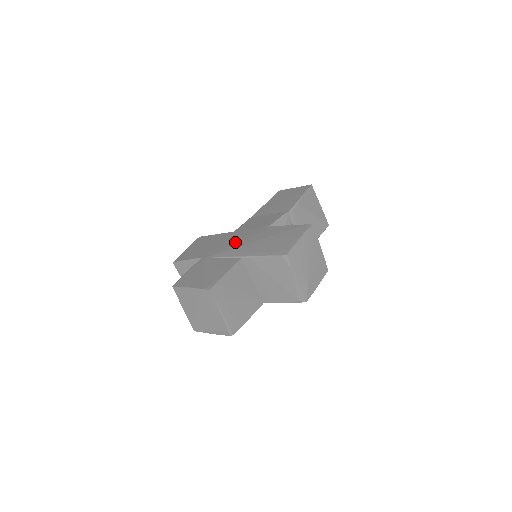
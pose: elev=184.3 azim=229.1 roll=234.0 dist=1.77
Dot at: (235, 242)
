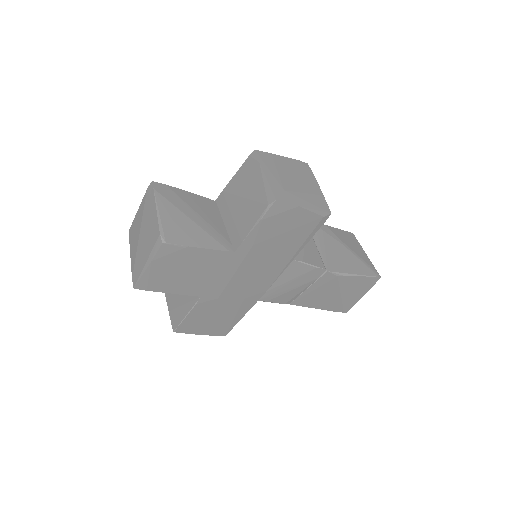
Dot at: occluded
